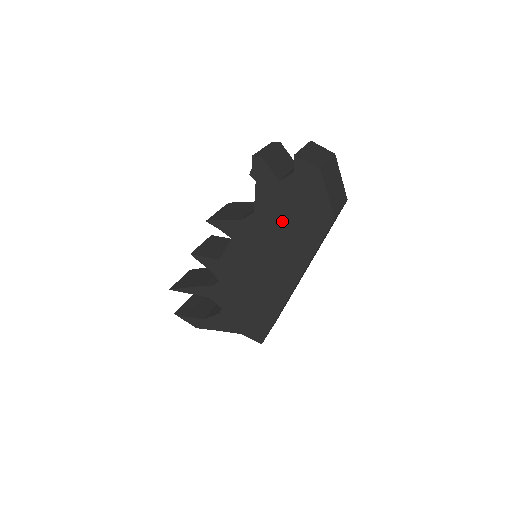
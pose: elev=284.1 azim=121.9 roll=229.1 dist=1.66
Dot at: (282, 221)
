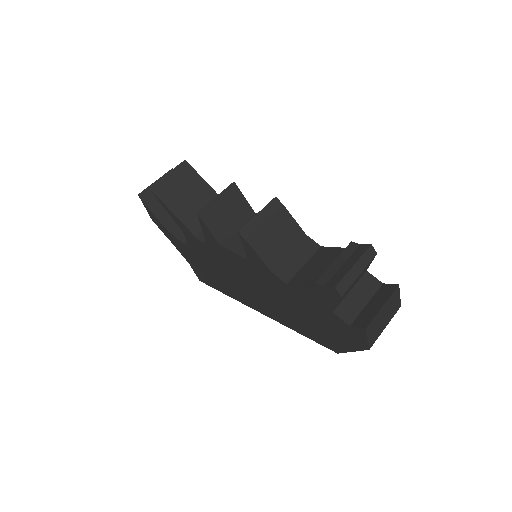
Dot at: (301, 310)
